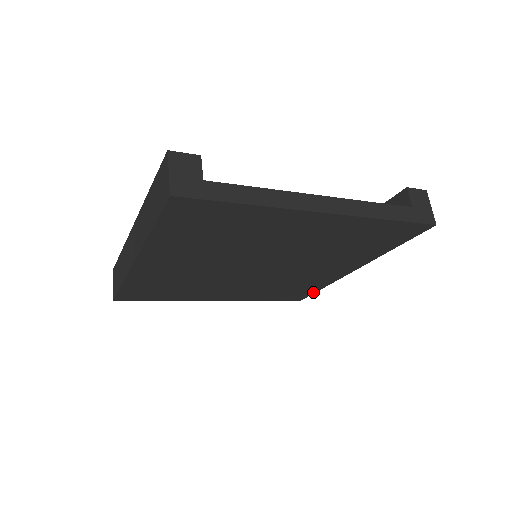
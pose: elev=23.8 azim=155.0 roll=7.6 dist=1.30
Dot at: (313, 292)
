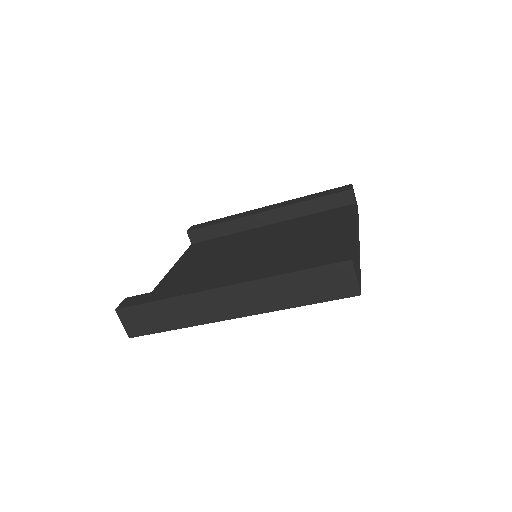
Dot at: occluded
